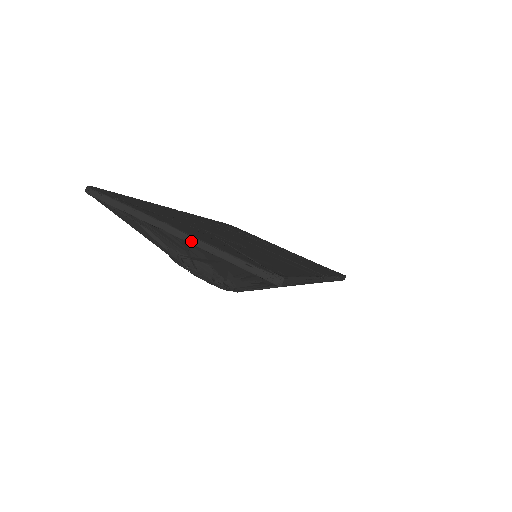
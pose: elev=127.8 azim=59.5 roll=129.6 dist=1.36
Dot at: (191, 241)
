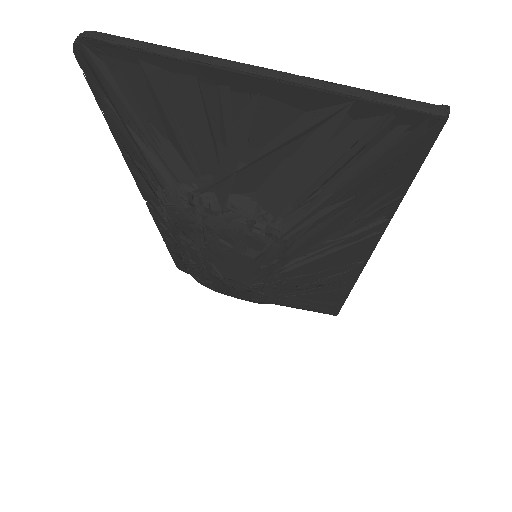
Dot at: (285, 77)
